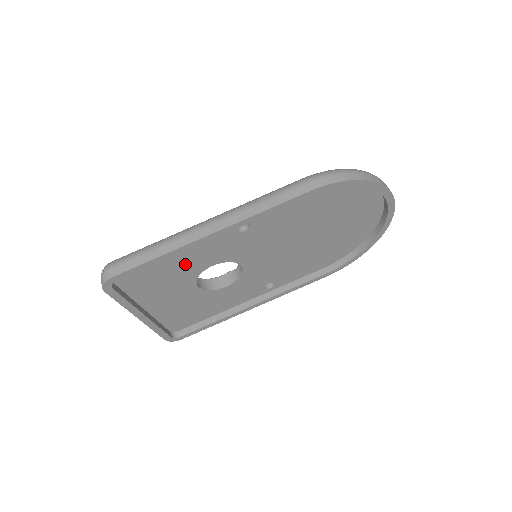
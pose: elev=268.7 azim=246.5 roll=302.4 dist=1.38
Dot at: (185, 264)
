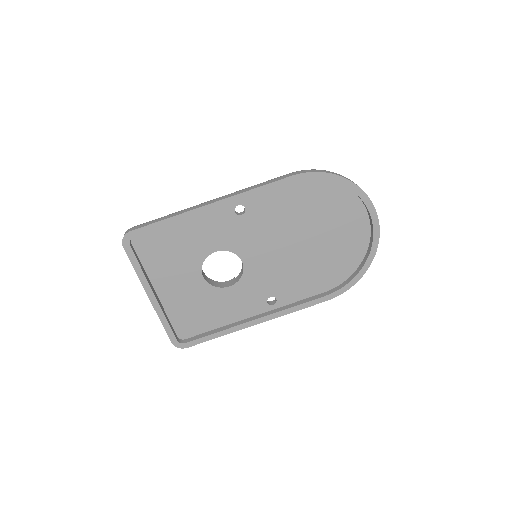
Dot at: (192, 242)
